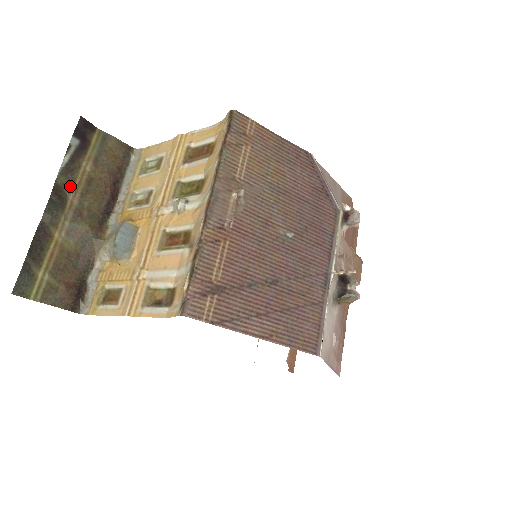
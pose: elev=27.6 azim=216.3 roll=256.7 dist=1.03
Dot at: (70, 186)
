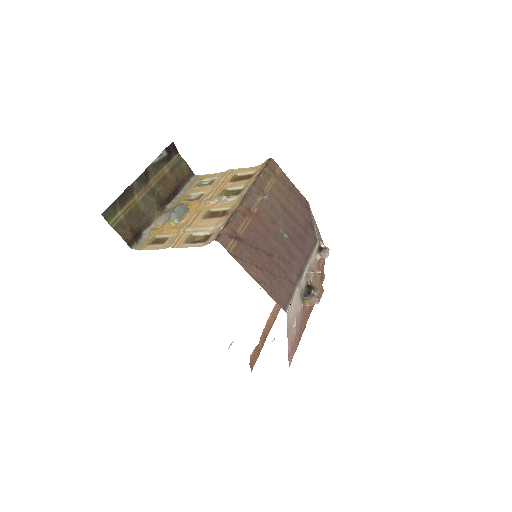
Dot at: (153, 175)
